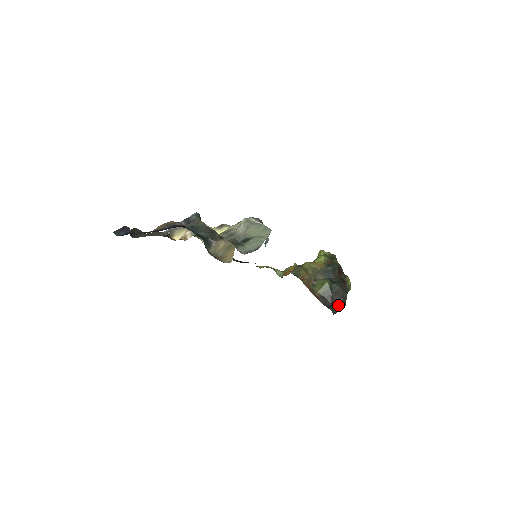
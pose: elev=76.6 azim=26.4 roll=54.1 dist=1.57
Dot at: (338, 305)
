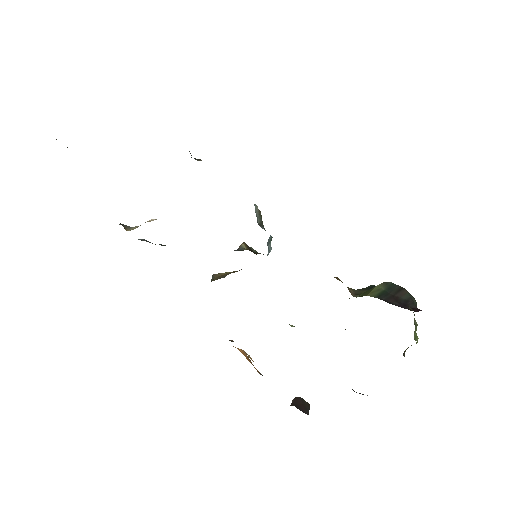
Dot at: occluded
